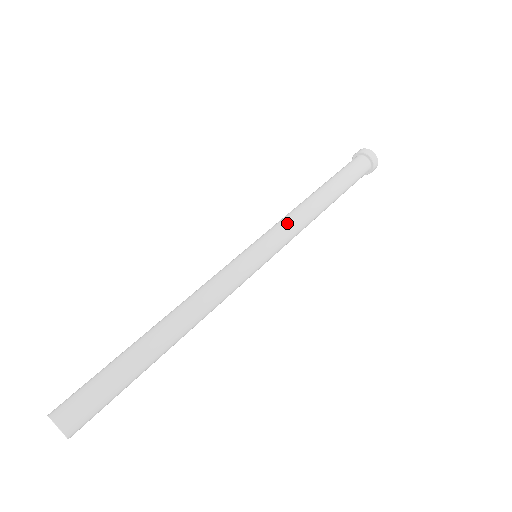
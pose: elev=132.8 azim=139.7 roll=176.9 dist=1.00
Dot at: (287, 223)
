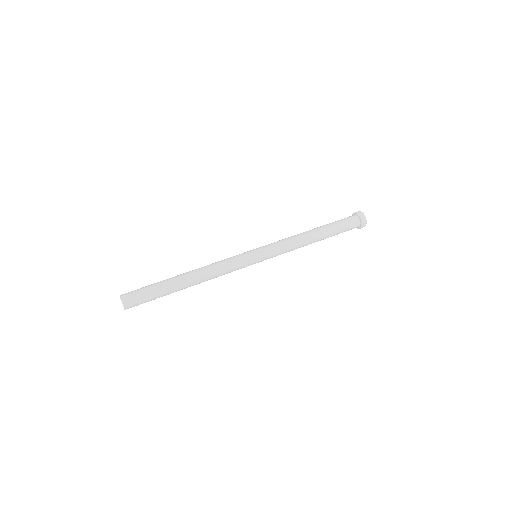
Dot at: (283, 244)
